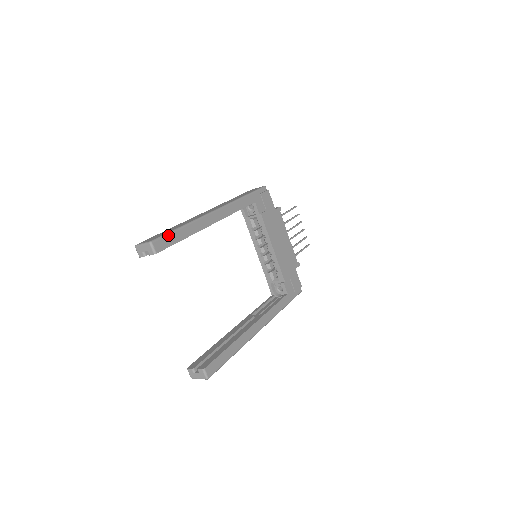
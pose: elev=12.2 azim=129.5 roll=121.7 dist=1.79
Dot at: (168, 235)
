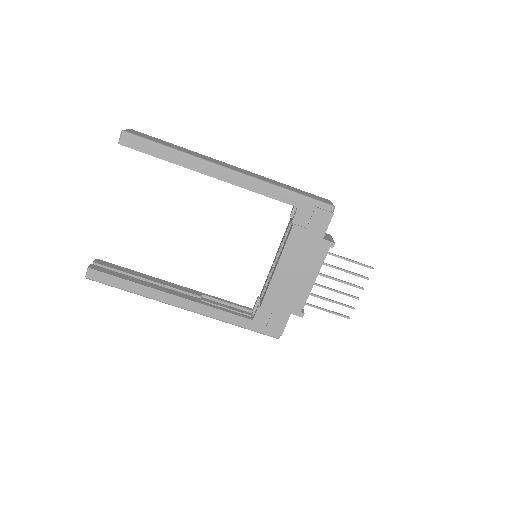
Dot at: (146, 141)
